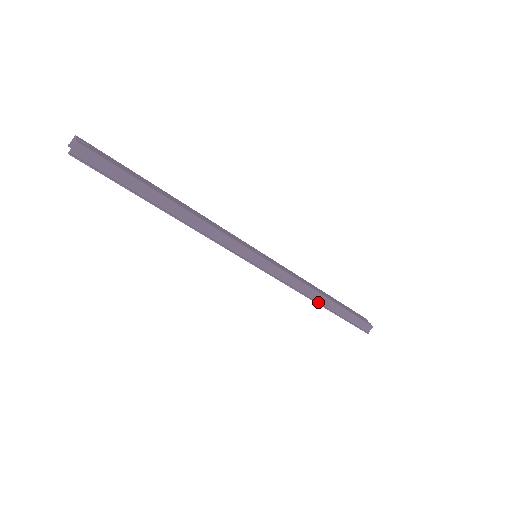
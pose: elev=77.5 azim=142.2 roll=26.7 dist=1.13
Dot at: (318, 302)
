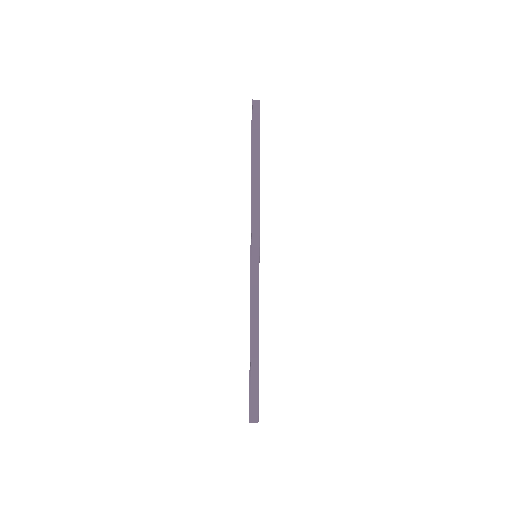
Dot at: (251, 336)
